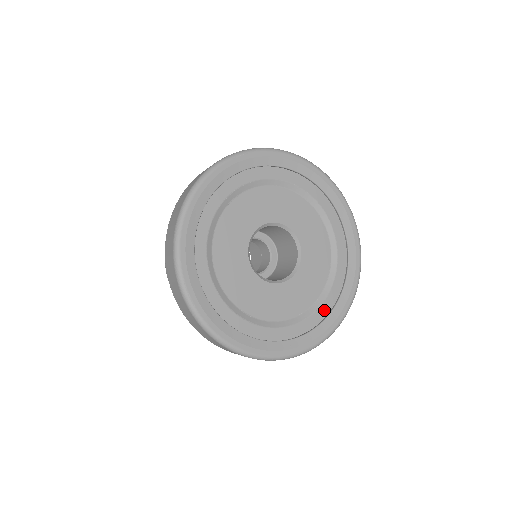
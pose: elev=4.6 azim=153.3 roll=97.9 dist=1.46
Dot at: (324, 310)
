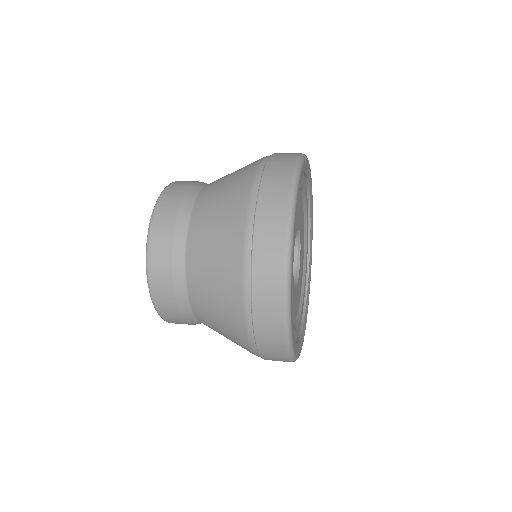
Dot at: (306, 263)
